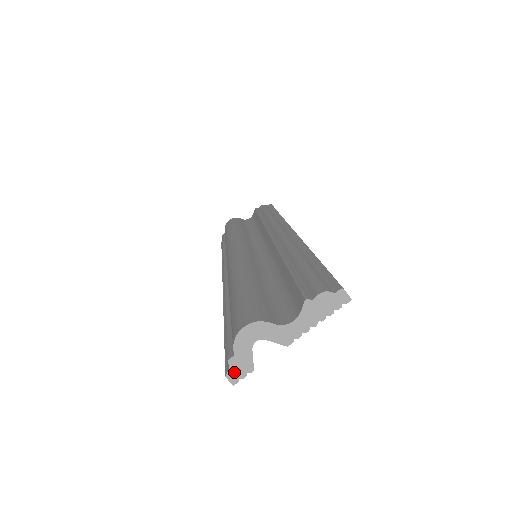
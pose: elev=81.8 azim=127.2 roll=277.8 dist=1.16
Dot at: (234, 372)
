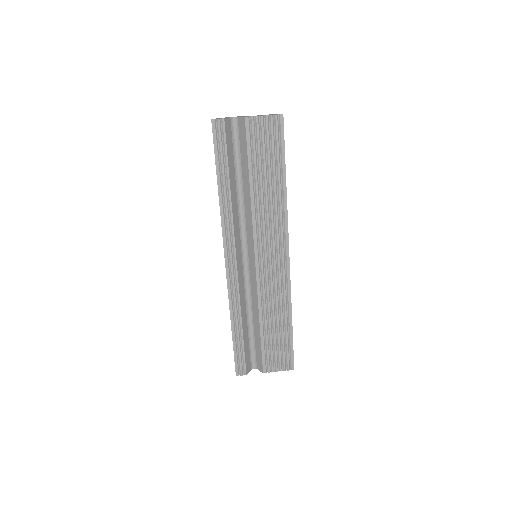
Dot at: (216, 119)
